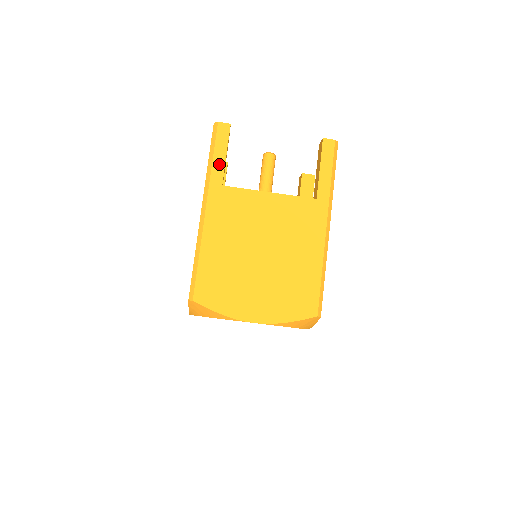
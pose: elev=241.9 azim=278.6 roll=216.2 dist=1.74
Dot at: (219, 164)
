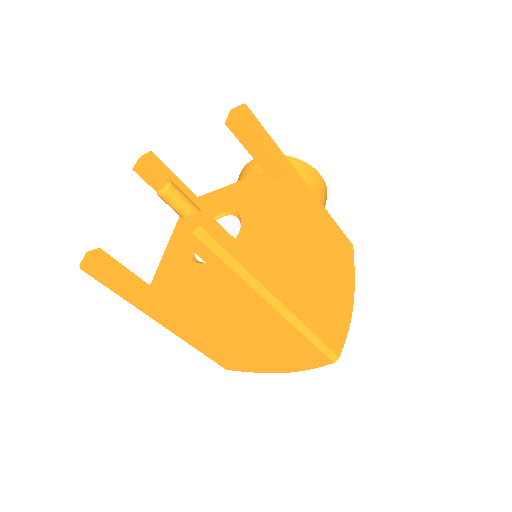
Dot at: (128, 297)
